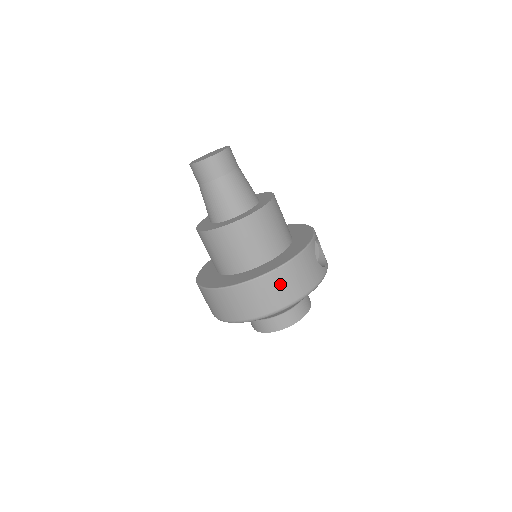
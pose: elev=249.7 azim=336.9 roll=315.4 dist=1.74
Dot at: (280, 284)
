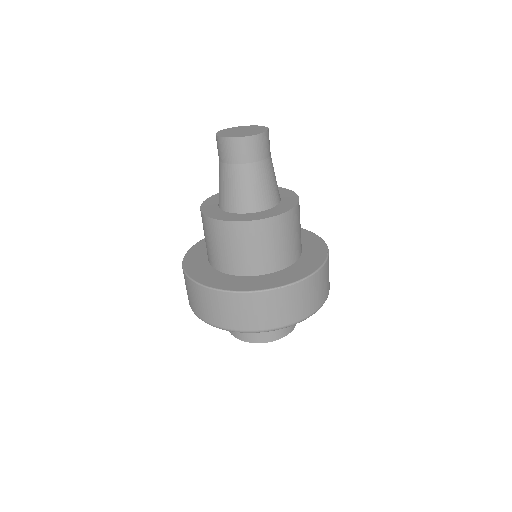
Dot at: (298, 298)
